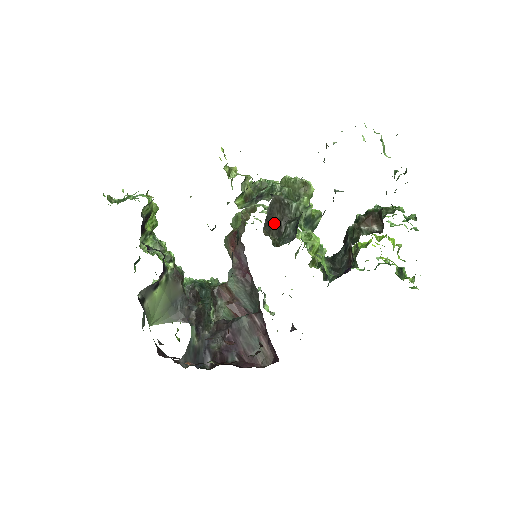
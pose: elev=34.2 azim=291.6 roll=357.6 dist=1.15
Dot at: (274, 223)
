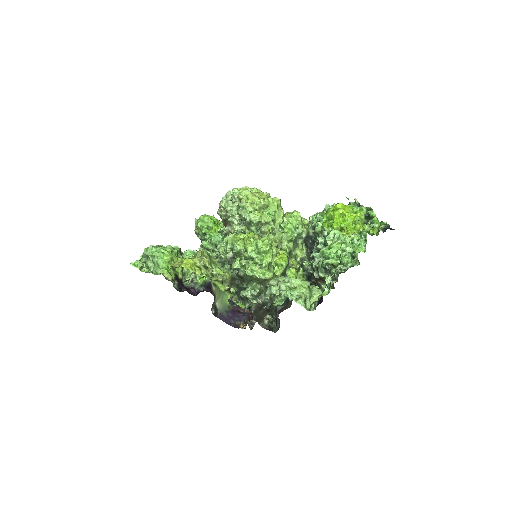
Dot at: (262, 313)
